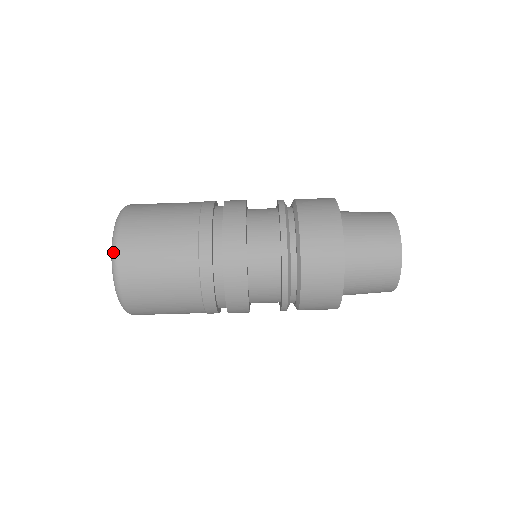
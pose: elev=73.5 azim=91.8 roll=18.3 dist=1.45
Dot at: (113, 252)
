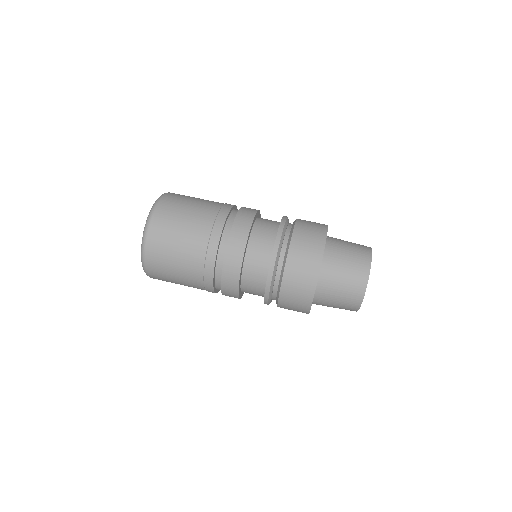
Dot at: (147, 221)
